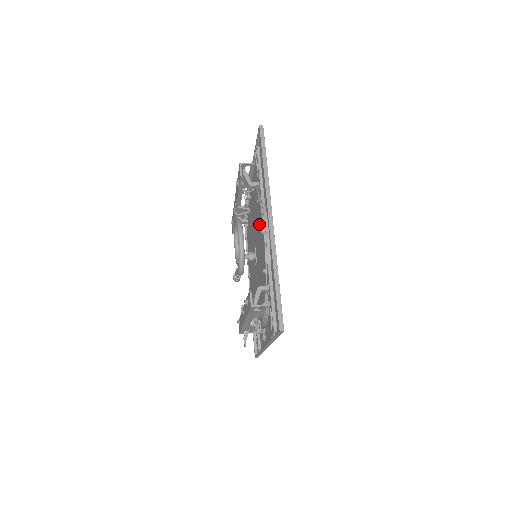
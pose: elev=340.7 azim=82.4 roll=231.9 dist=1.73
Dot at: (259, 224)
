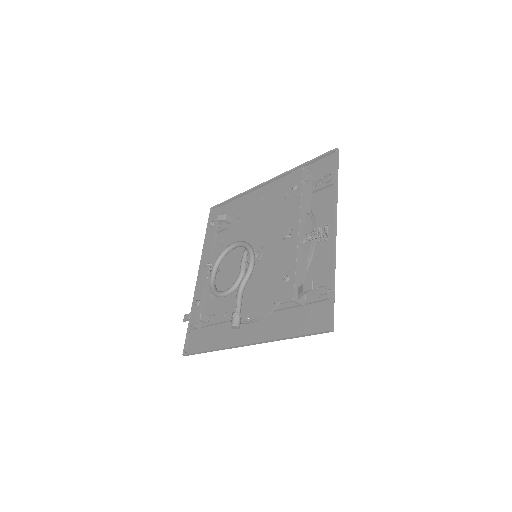
Dot at: (251, 217)
